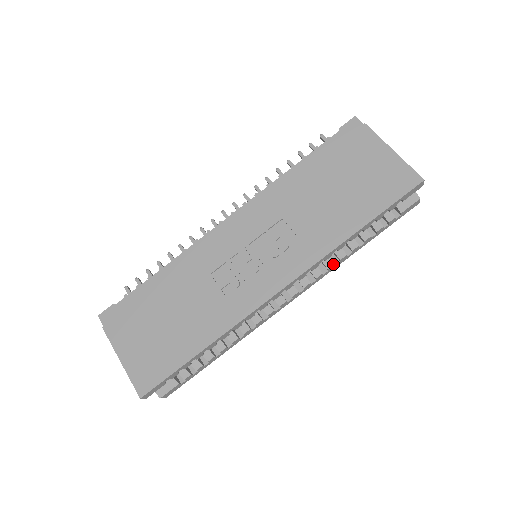
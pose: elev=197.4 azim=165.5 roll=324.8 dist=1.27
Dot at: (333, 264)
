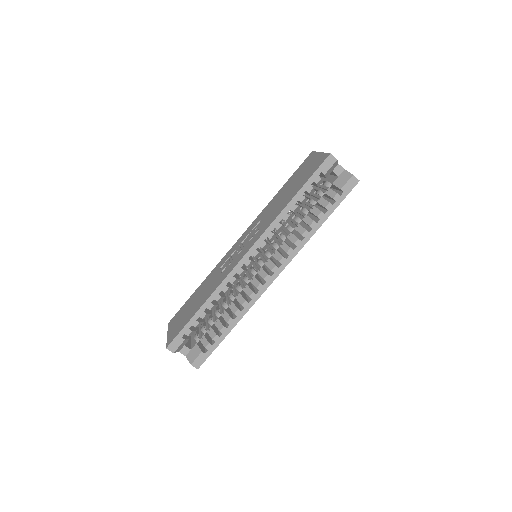
Dot at: (297, 239)
